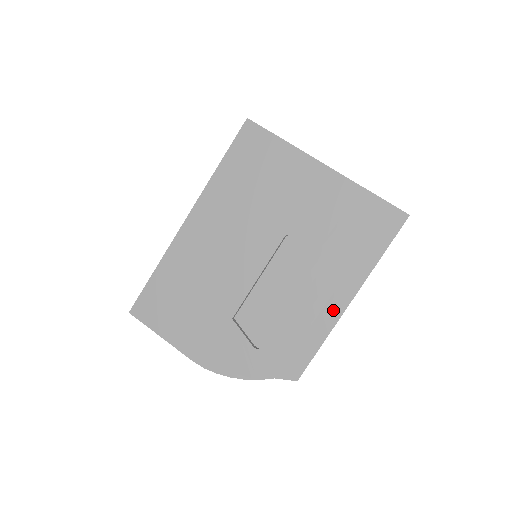
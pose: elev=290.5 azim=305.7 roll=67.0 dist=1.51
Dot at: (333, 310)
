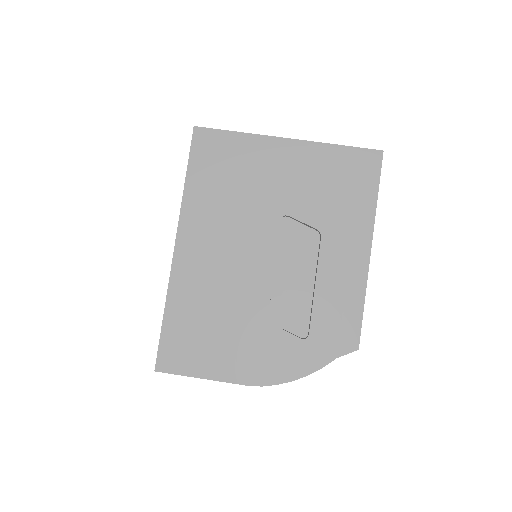
Dot at: (359, 265)
